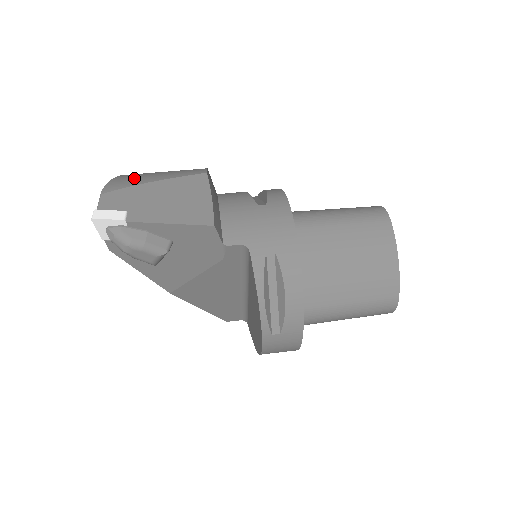
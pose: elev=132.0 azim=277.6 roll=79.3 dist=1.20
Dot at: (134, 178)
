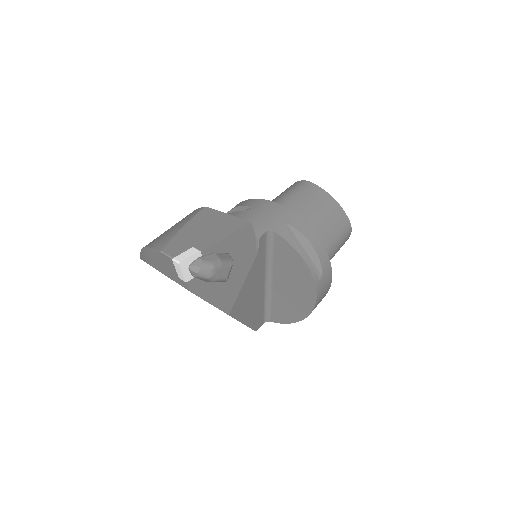
Dot at: (164, 236)
